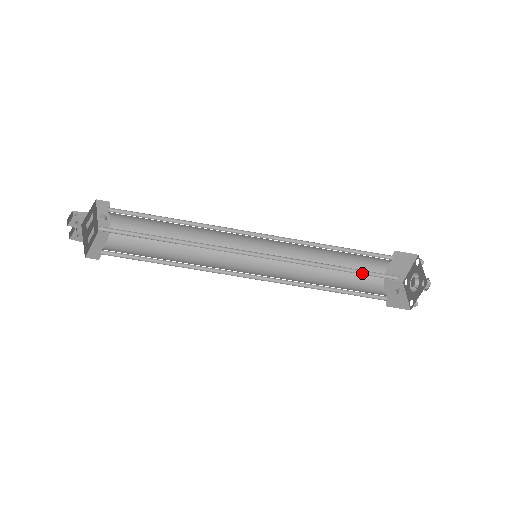
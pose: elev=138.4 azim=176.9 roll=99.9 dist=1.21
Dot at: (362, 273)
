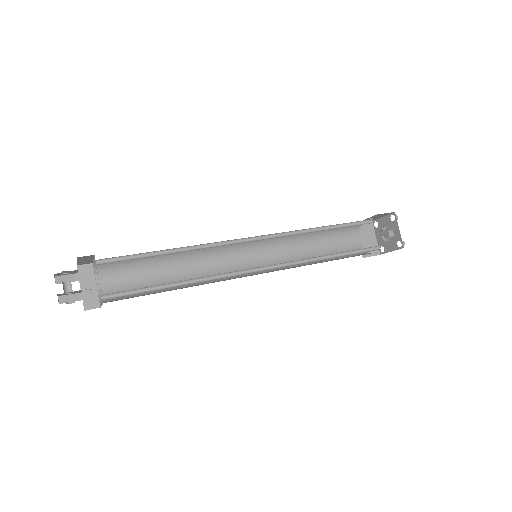
Dot at: occluded
